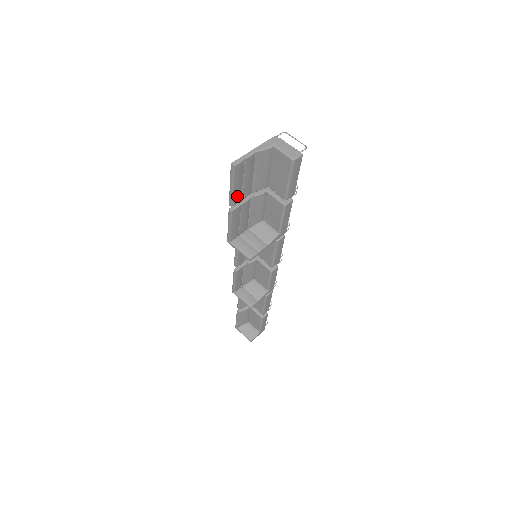
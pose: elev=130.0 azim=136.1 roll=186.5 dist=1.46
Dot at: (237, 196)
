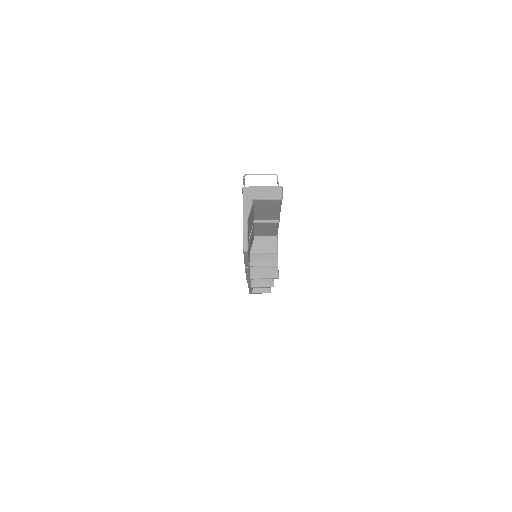
Dot at: occluded
